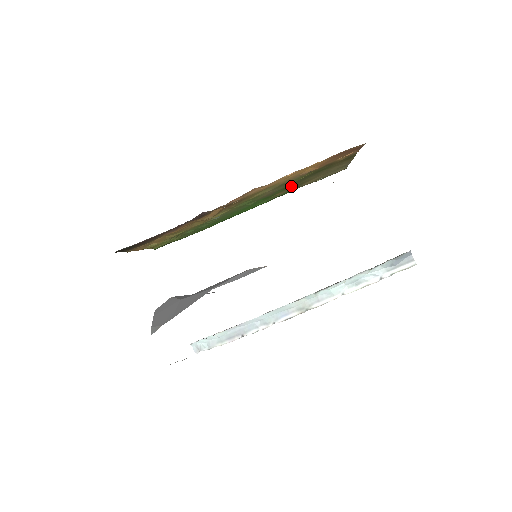
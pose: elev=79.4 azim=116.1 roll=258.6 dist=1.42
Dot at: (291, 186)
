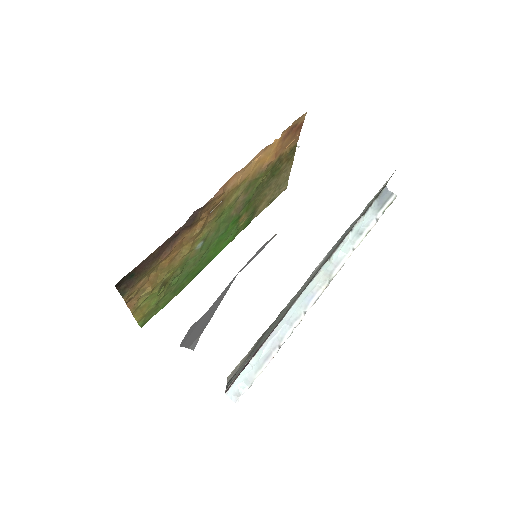
Dot at: (252, 204)
